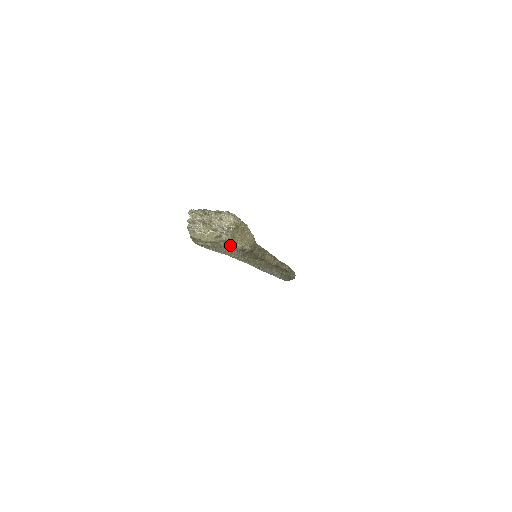
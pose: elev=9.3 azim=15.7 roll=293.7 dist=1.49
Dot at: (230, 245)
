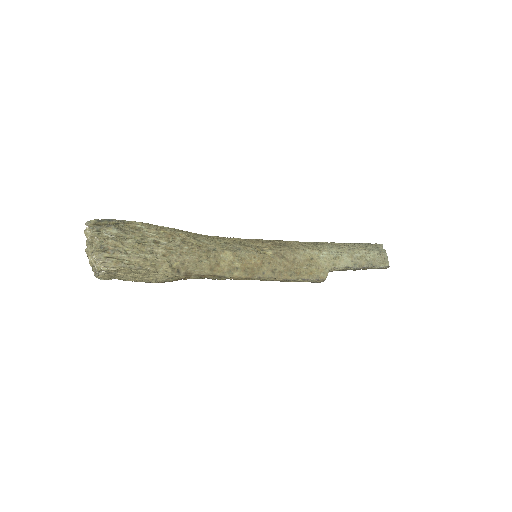
Dot at: (112, 278)
